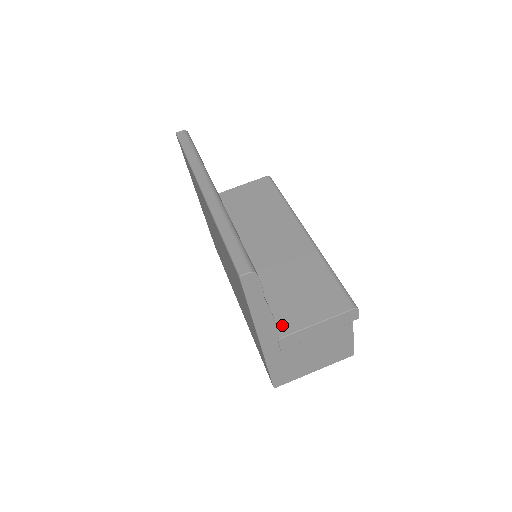
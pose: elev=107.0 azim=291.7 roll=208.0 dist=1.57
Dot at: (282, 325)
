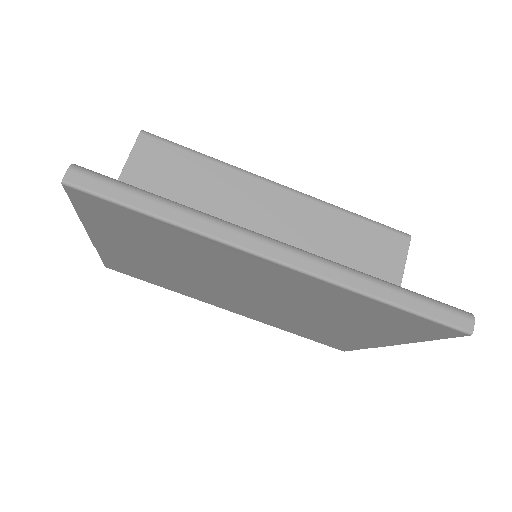
Dot at: occluded
